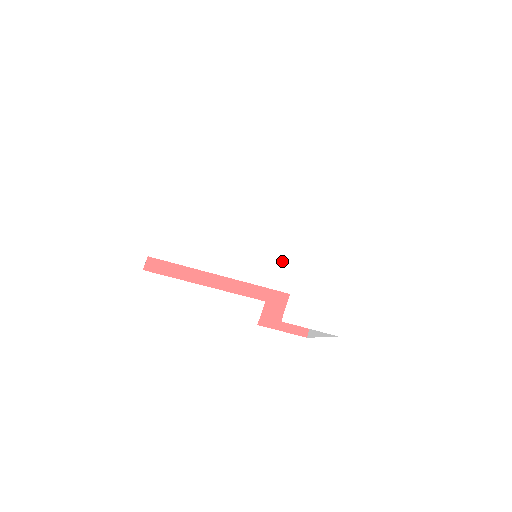
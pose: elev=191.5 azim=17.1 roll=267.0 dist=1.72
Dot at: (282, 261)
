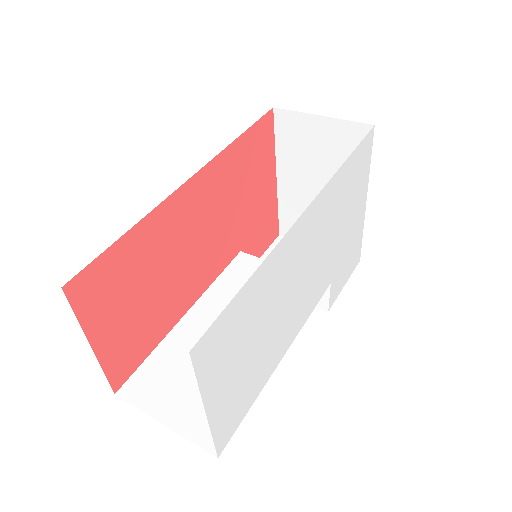
Dot at: (322, 267)
